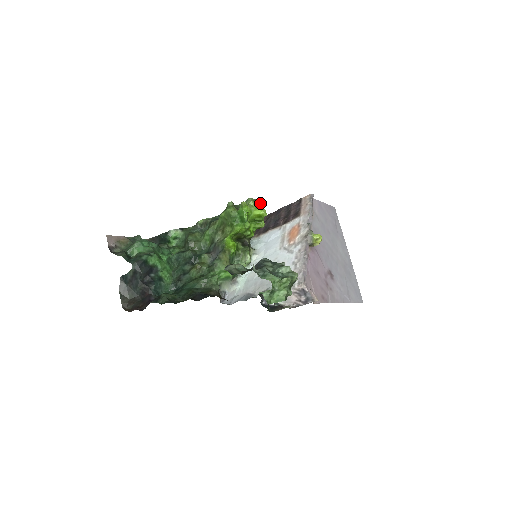
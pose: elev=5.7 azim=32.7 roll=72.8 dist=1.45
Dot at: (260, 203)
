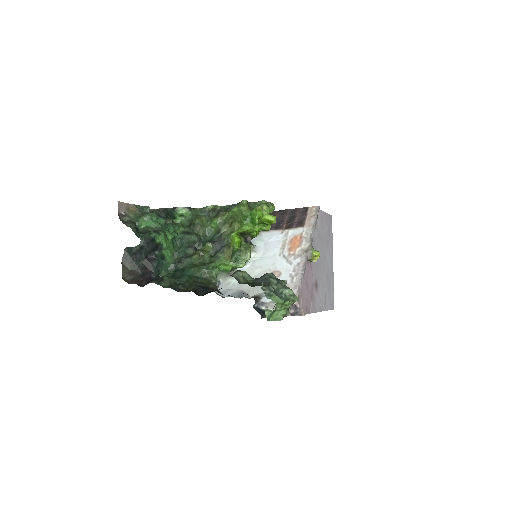
Dot at: (272, 208)
